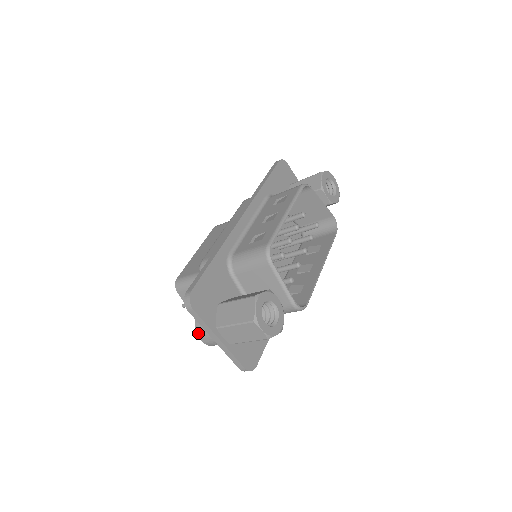
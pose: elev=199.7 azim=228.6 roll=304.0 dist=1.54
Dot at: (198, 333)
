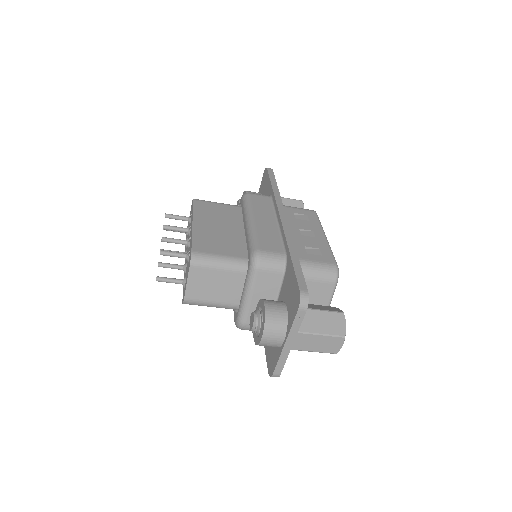
Dot at: (266, 331)
